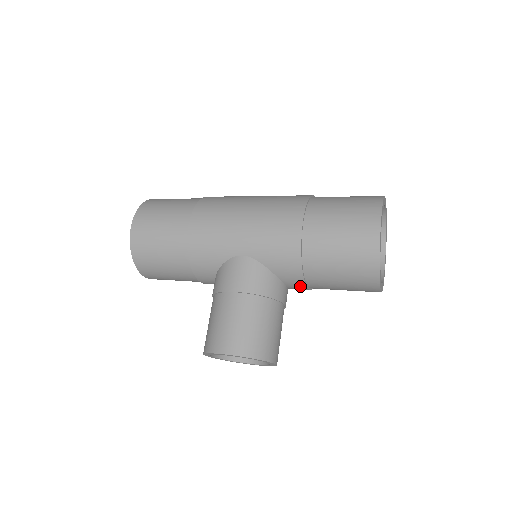
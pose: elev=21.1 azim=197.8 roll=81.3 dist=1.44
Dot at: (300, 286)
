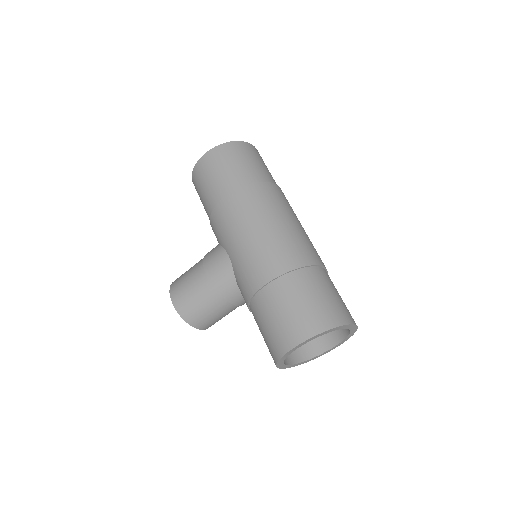
Dot at: occluded
